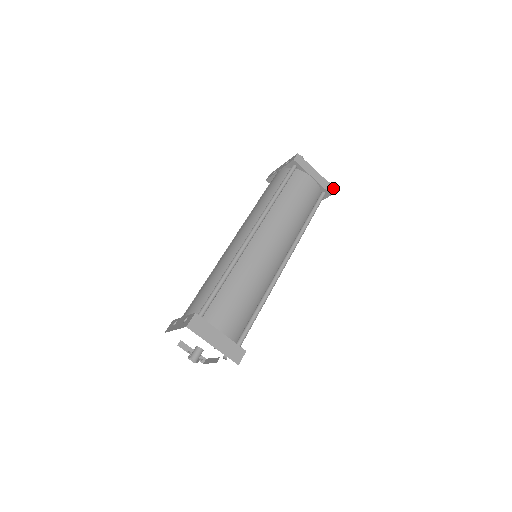
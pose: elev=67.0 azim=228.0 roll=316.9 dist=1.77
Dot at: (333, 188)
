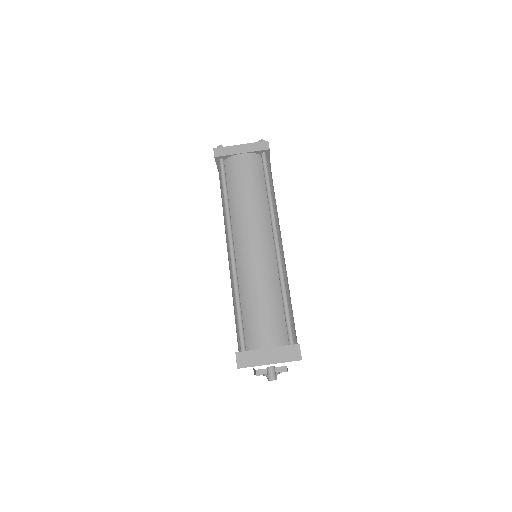
Dot at: (266, 142)
